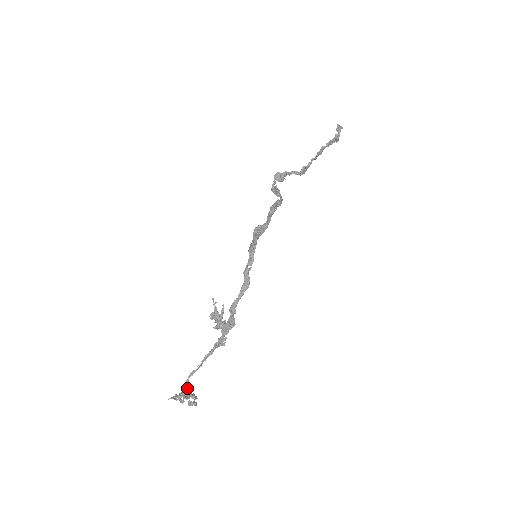
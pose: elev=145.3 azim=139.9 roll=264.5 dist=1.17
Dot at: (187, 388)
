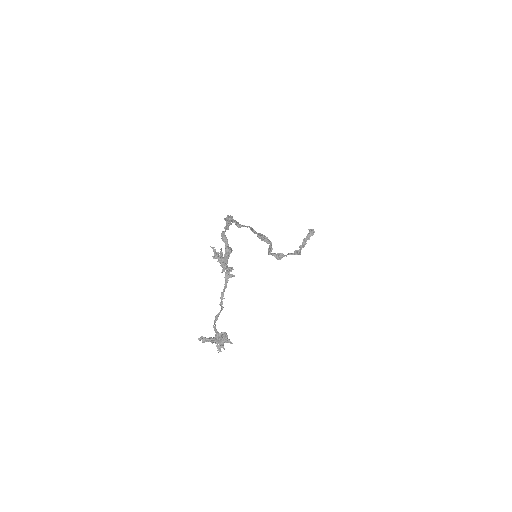
Dot at: (216, 332)
